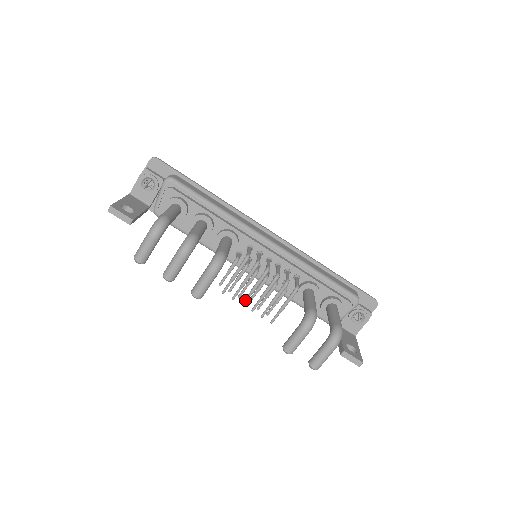
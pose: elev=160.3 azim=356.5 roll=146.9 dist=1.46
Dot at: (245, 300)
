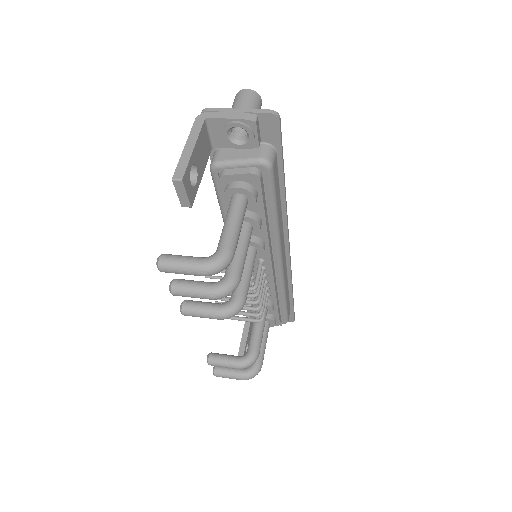
Dot at: occluded
